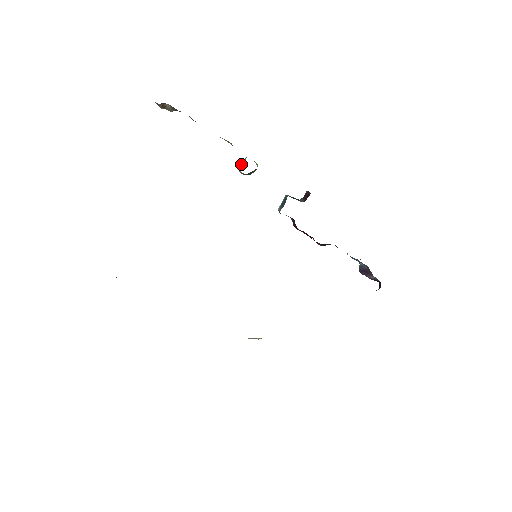
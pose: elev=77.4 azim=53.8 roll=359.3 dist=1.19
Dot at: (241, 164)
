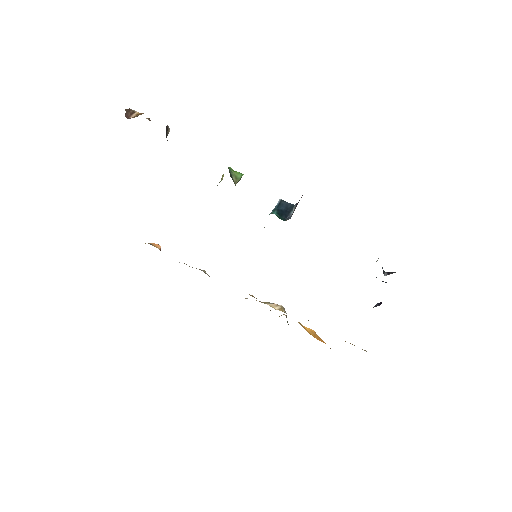
Dot at: (222, 177)
